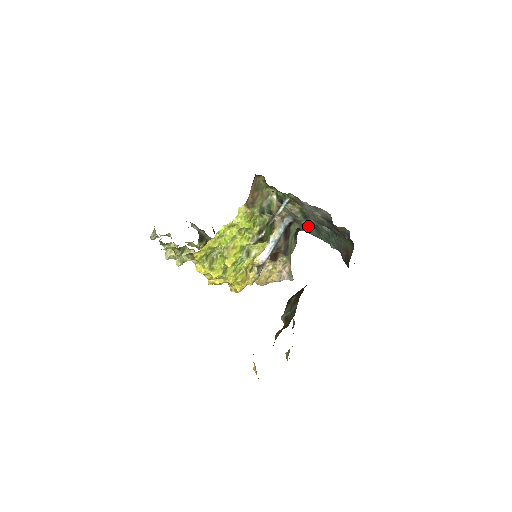
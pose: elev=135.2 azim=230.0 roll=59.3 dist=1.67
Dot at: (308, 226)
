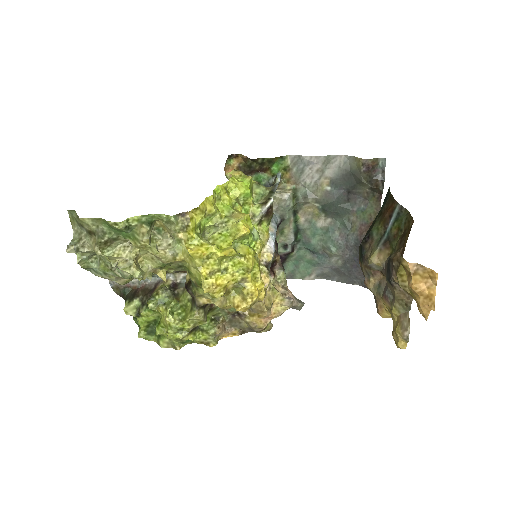
Dot at: (294, 235)
